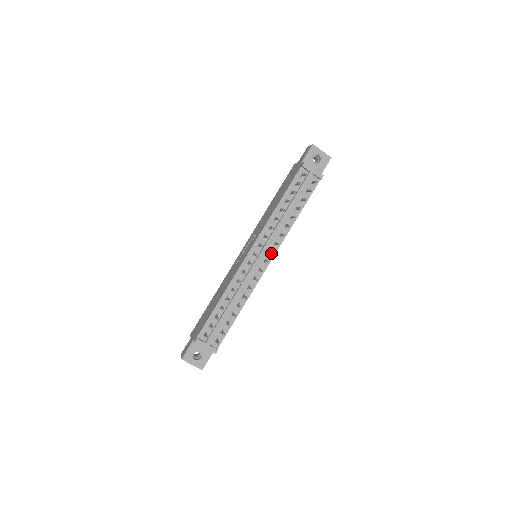
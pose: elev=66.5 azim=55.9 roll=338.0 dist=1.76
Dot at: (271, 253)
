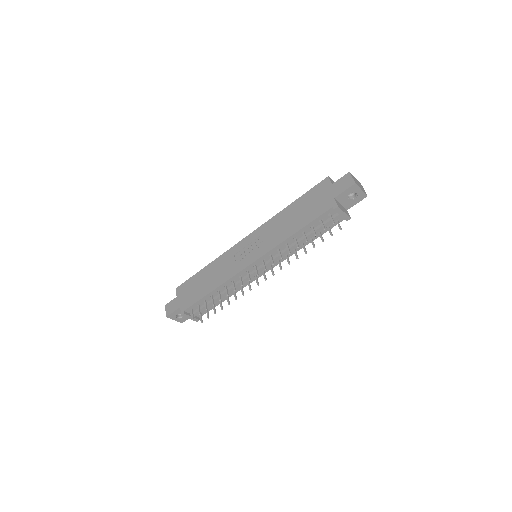
Dot at: (271, 269)
